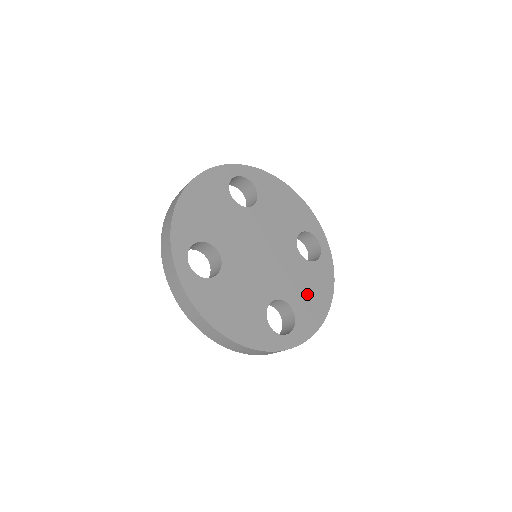
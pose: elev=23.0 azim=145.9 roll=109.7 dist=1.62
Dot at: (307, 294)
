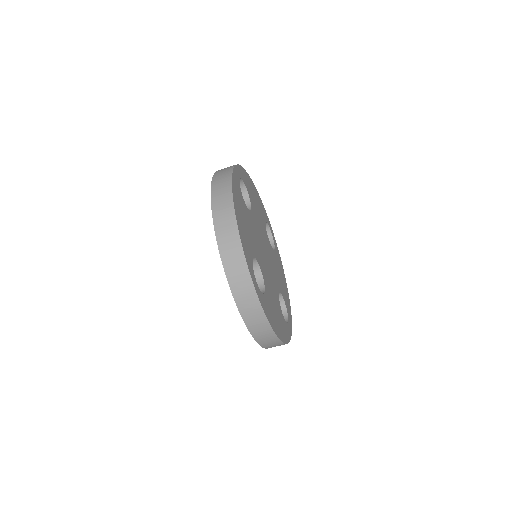
Dot at: (281, 281)
